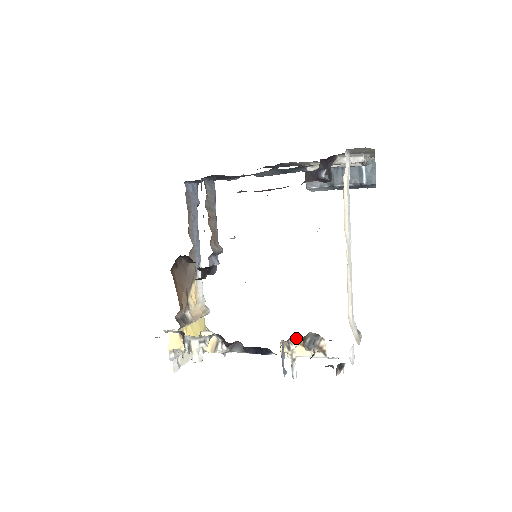
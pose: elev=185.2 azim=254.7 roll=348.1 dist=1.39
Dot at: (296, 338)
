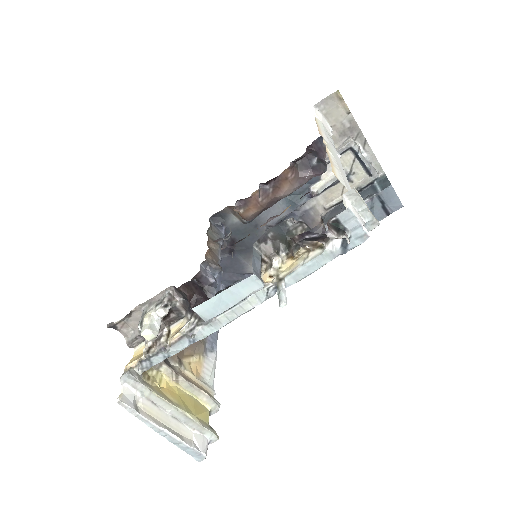
Dot at: (283, 256)
